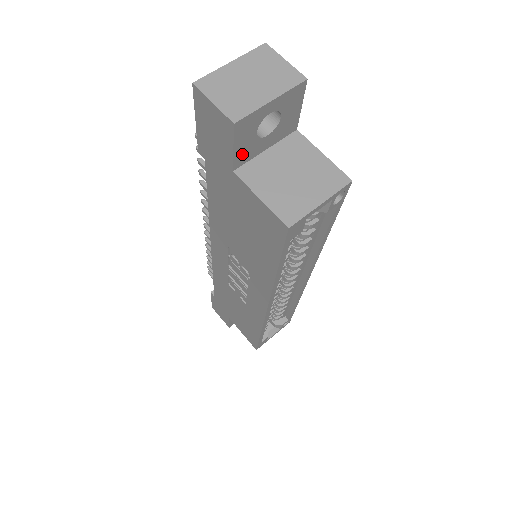
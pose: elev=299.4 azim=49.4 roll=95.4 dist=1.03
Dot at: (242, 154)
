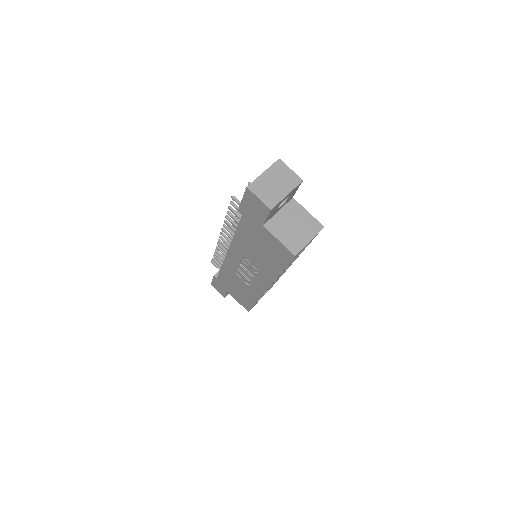
Dot at: (269, 218)
